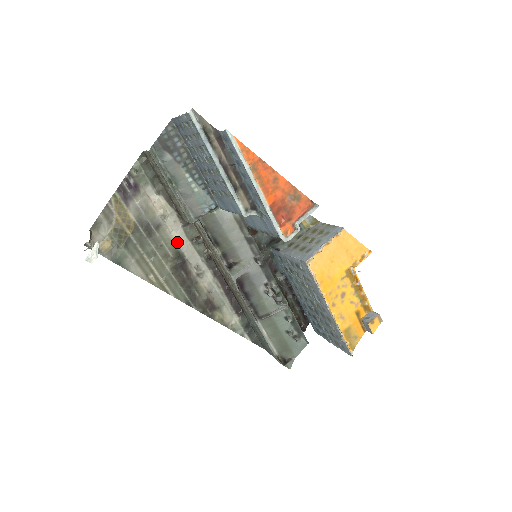
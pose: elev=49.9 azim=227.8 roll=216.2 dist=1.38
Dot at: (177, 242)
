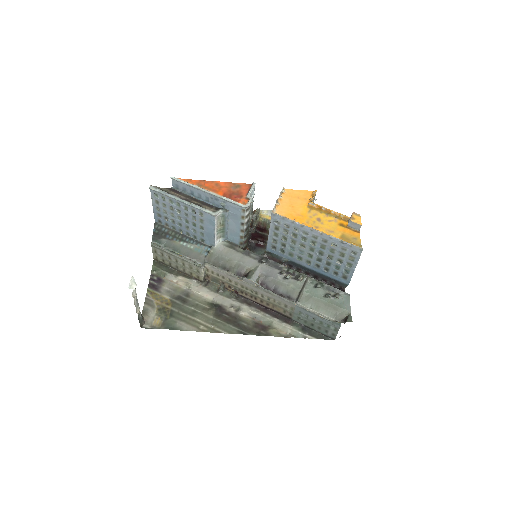
Dot at: (207, 298)
